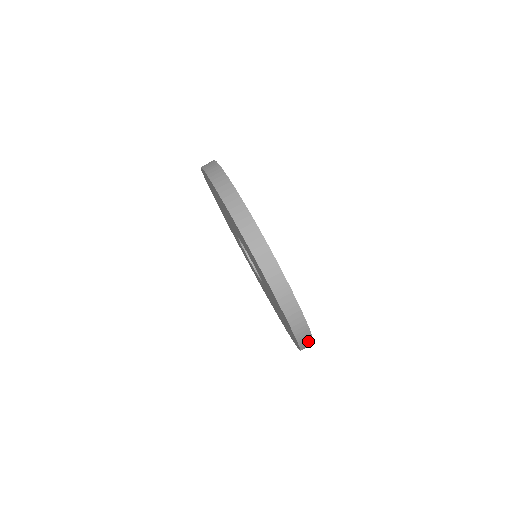
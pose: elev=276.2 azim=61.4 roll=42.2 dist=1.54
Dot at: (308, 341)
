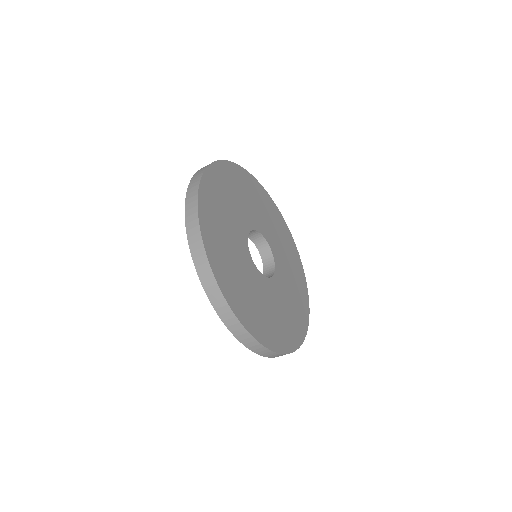
Dot at: occluded
